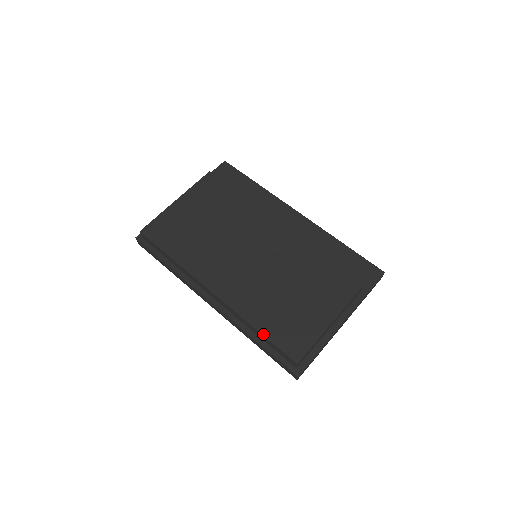
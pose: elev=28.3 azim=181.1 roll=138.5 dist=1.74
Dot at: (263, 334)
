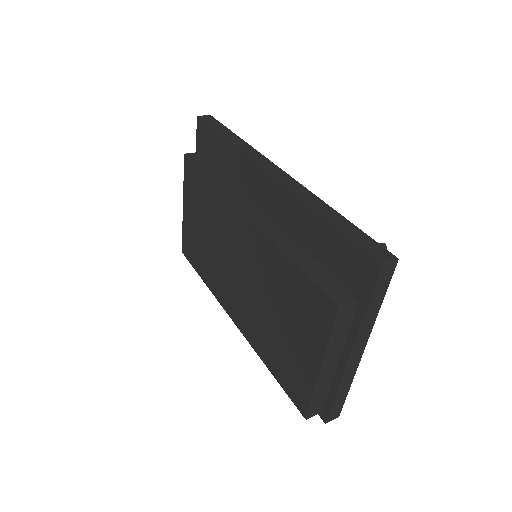
Dot at: occluded
